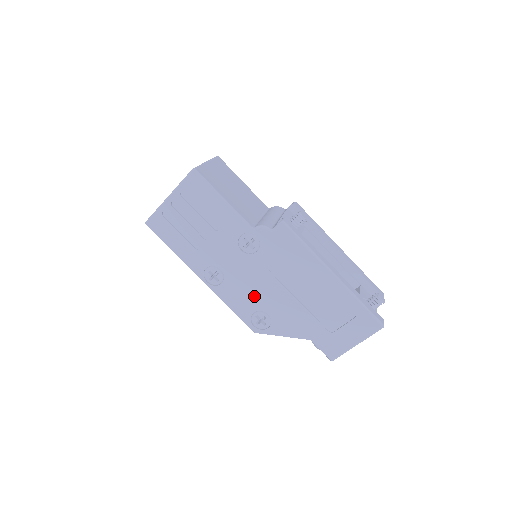
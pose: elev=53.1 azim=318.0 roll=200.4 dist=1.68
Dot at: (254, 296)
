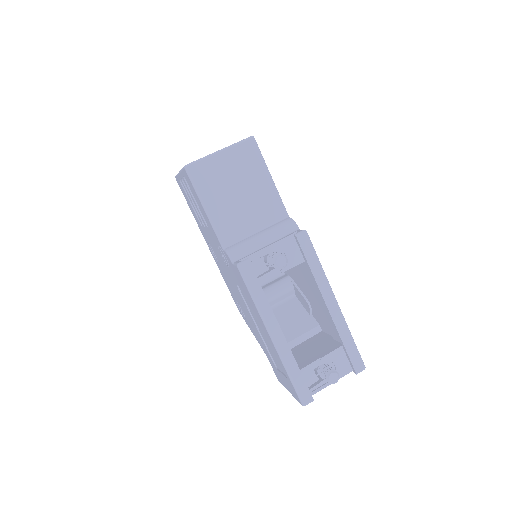
Dot at: (234, 292)
